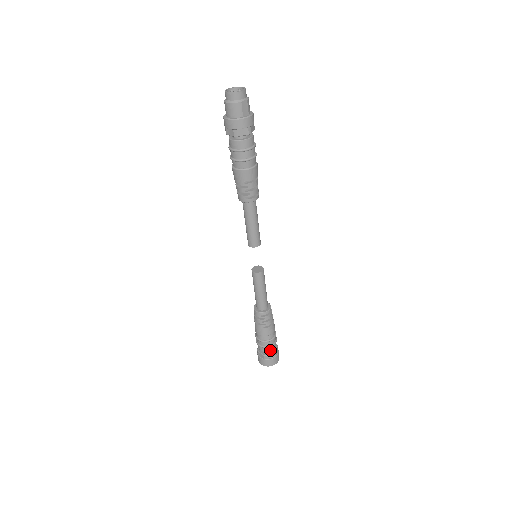
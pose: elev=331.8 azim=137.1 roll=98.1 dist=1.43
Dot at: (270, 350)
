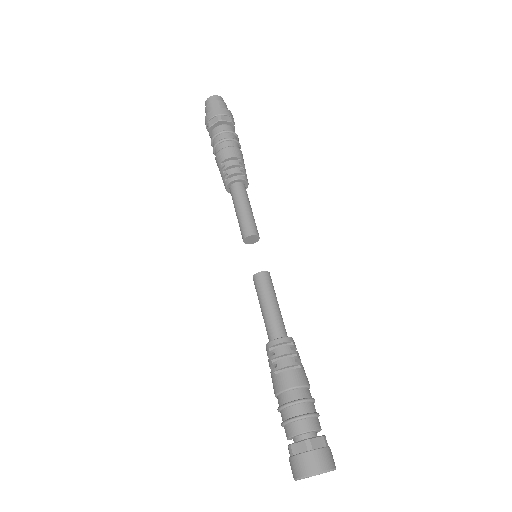
Dot at: (297, 431)
